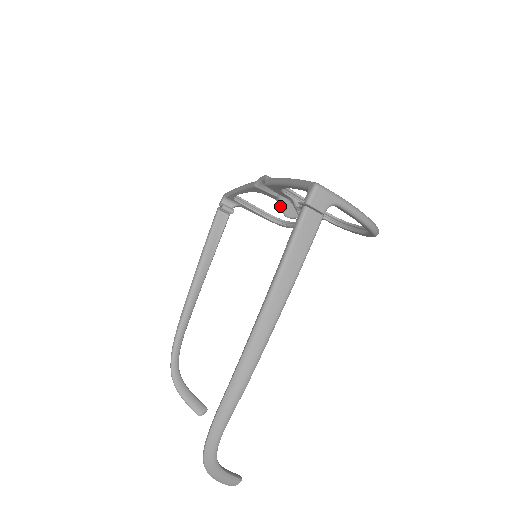
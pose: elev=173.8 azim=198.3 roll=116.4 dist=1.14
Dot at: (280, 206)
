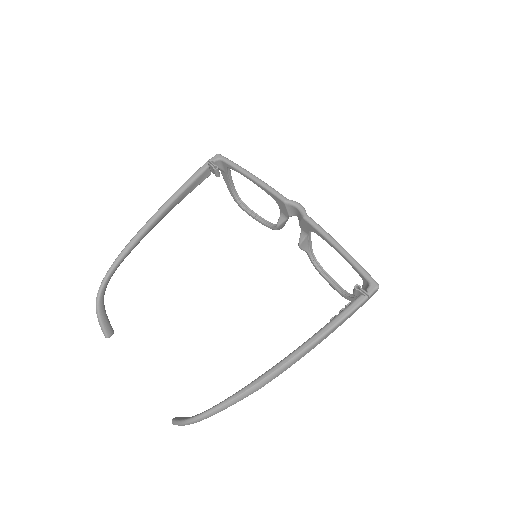
Dot at: (281, 219)
